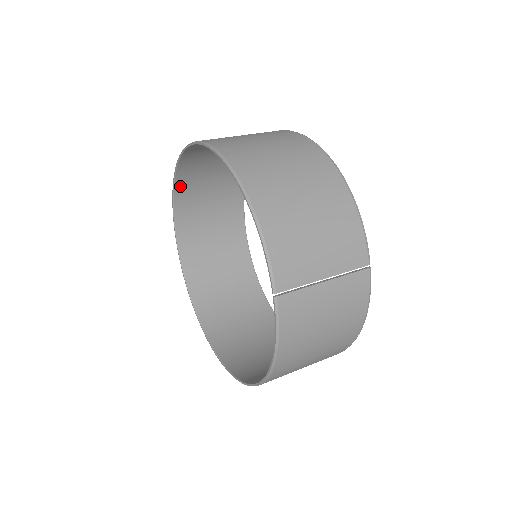
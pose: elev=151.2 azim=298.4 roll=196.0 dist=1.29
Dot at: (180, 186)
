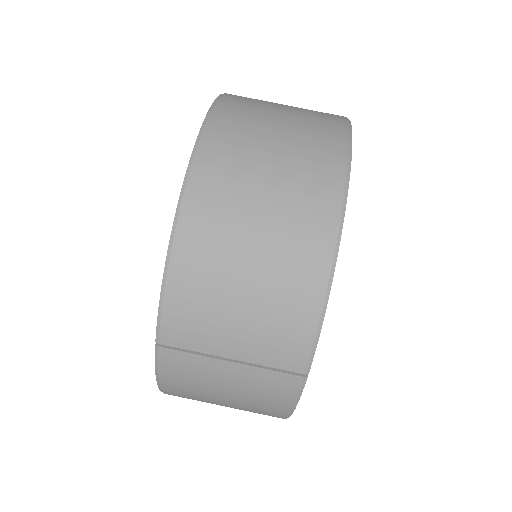
Dot at: occluded
